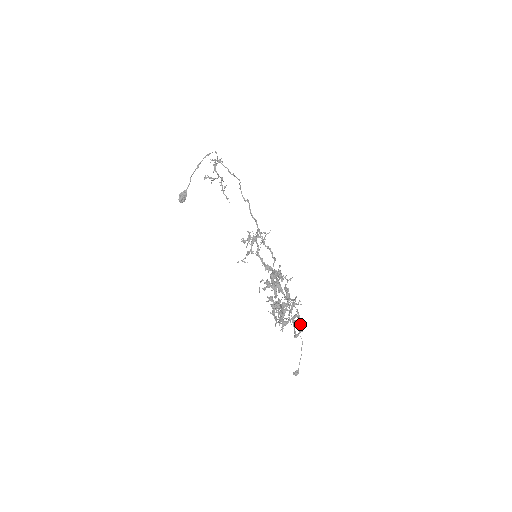
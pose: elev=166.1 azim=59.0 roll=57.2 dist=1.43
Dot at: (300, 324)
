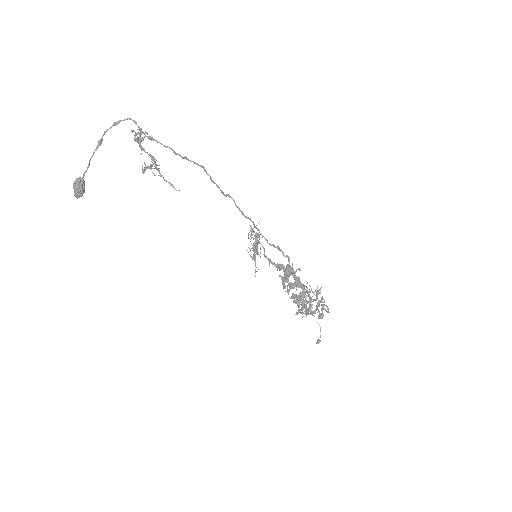
Dot at: occluded
